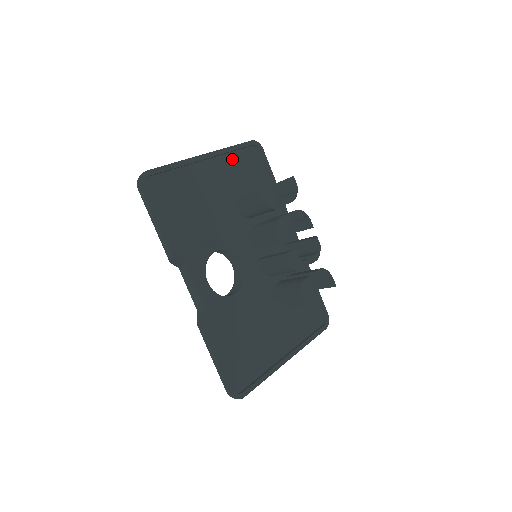
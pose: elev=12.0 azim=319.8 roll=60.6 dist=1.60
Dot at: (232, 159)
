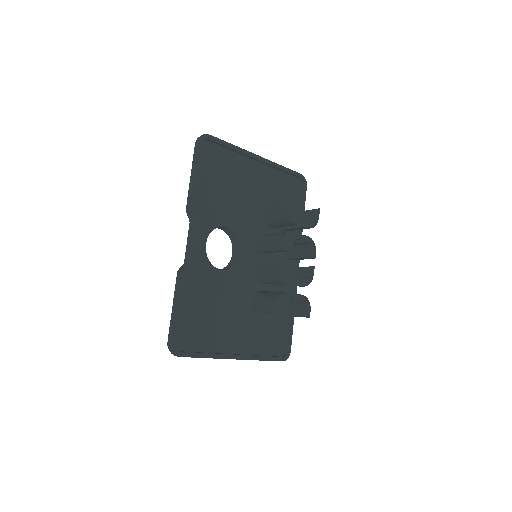
Dot at: (278, 176)
